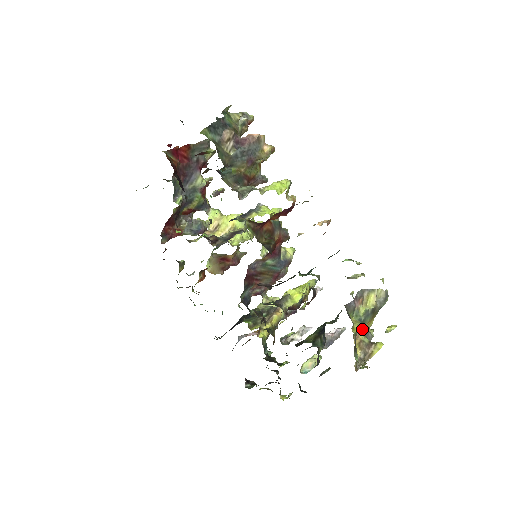
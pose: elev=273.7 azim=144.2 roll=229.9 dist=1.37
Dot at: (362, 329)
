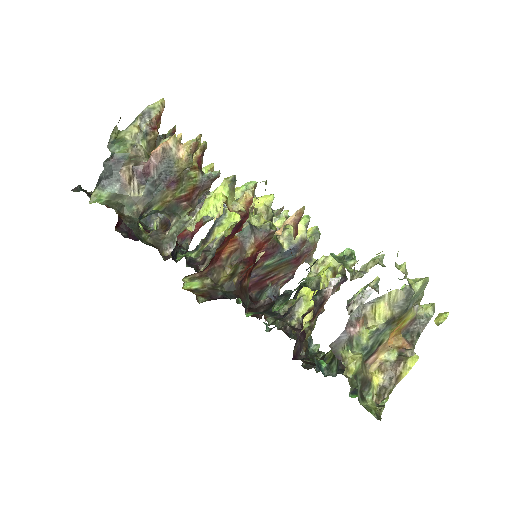
Dot at: (382, 345)
